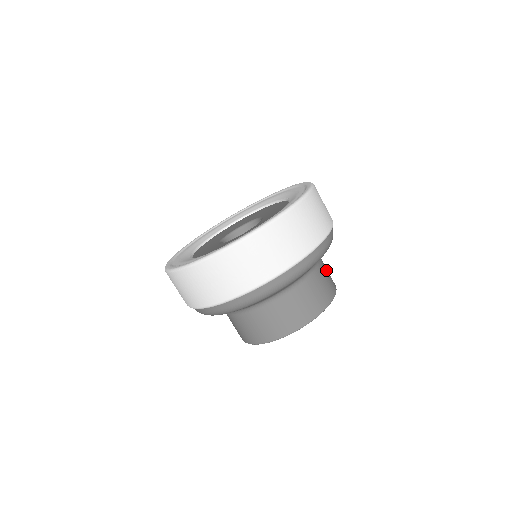
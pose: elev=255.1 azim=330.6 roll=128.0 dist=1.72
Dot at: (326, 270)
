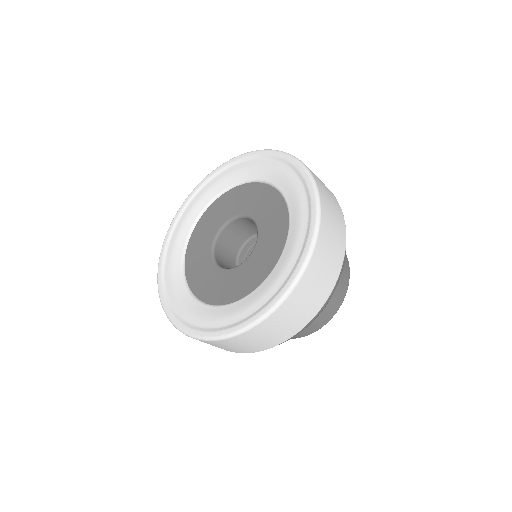
Dot at: occluded
